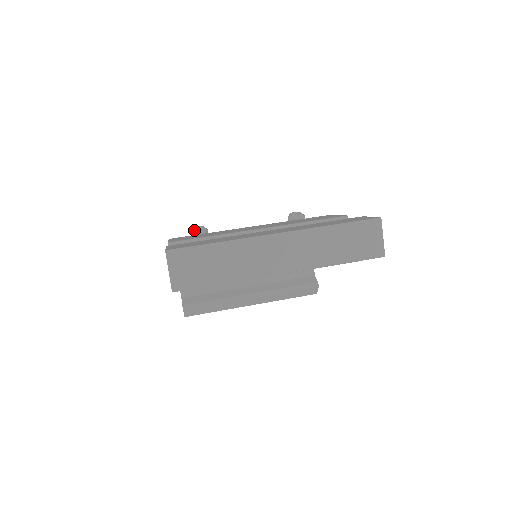
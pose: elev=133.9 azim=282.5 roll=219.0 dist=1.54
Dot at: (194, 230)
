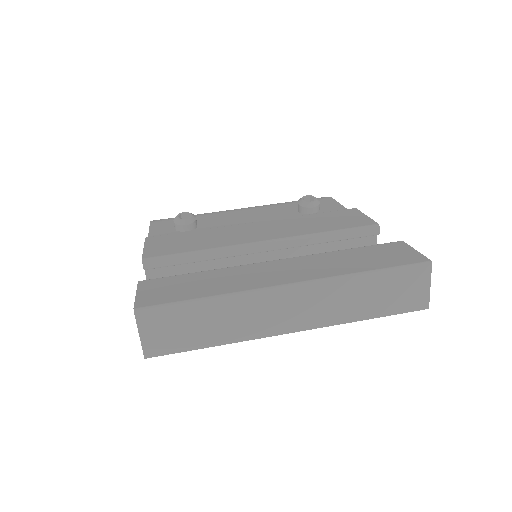
Dot at: (178, 220)
